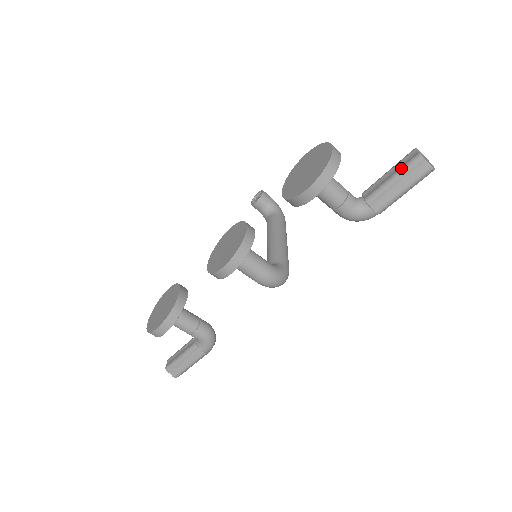
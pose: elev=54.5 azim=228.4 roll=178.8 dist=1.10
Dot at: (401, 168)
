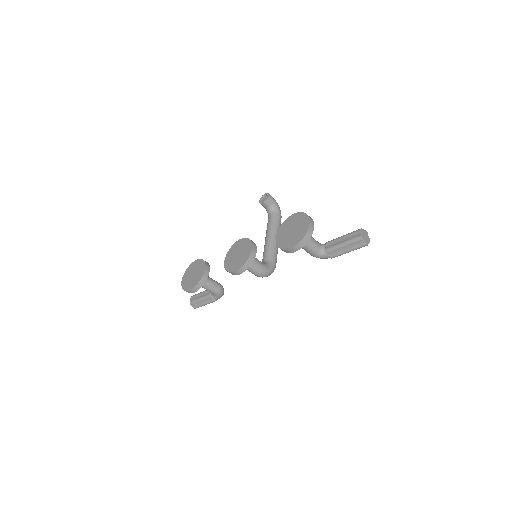
Dot at: (349, 240)
